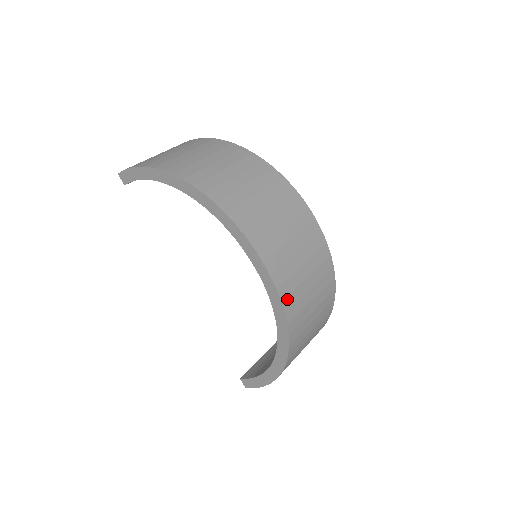
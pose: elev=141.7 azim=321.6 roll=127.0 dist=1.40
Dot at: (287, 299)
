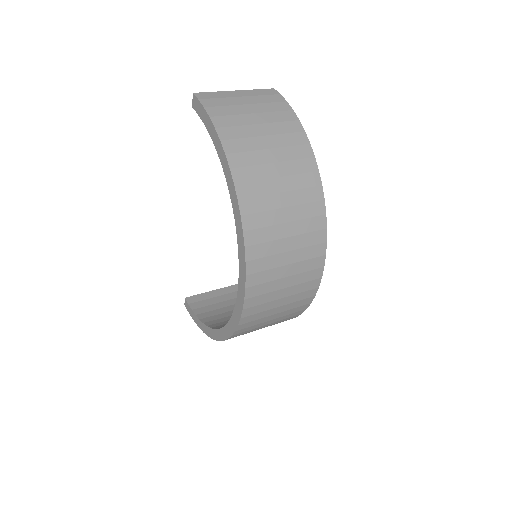
Dot at: (245, 324)
